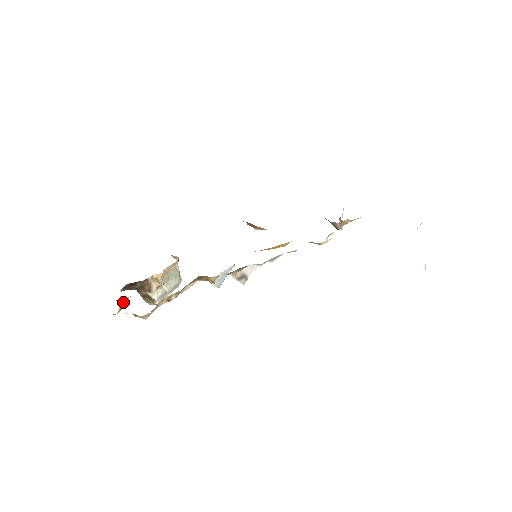
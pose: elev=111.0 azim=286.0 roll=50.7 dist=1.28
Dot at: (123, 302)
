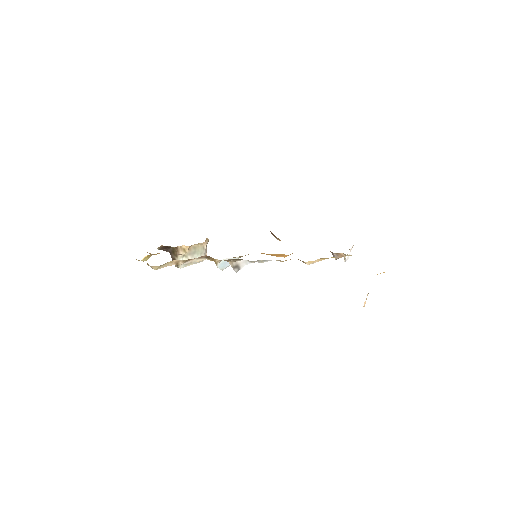
Dot at: (150, 255)
